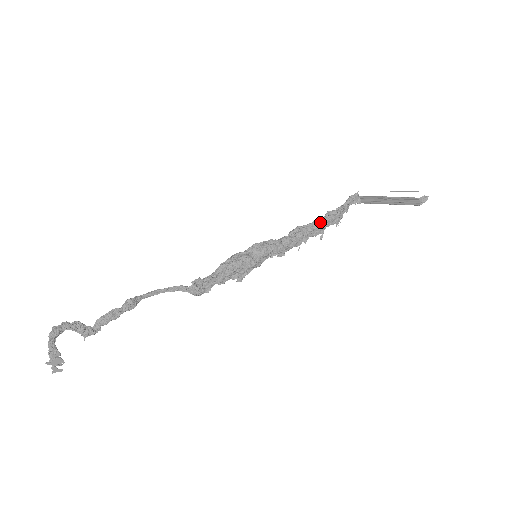
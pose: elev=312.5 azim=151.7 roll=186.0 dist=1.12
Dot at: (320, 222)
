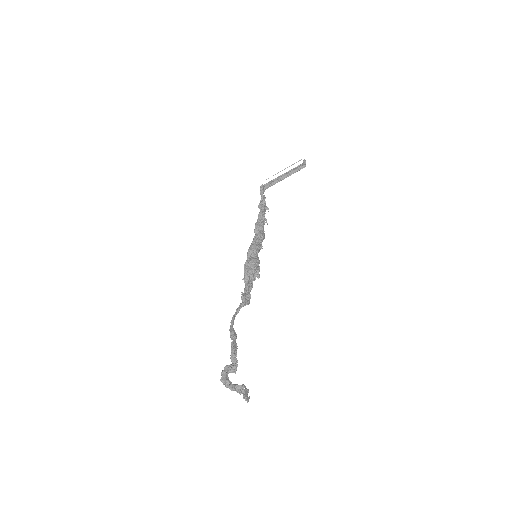
Dot at: (262, 214)
